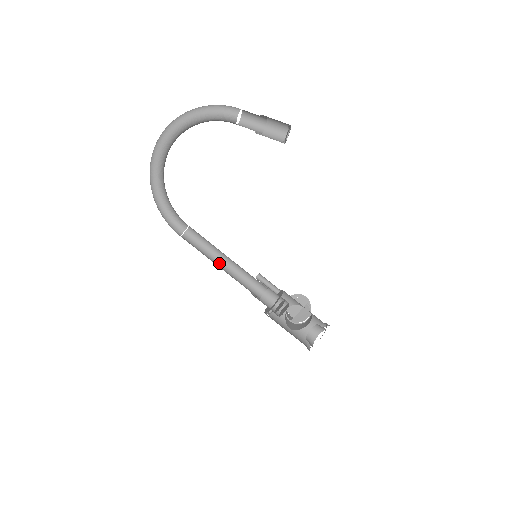
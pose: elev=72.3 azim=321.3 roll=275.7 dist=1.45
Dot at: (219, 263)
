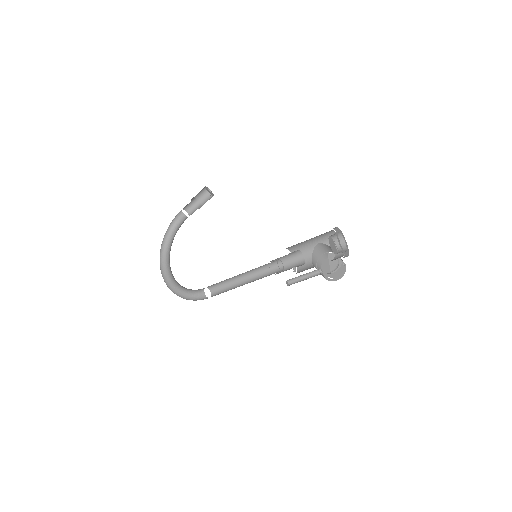
Dot at: occluded
